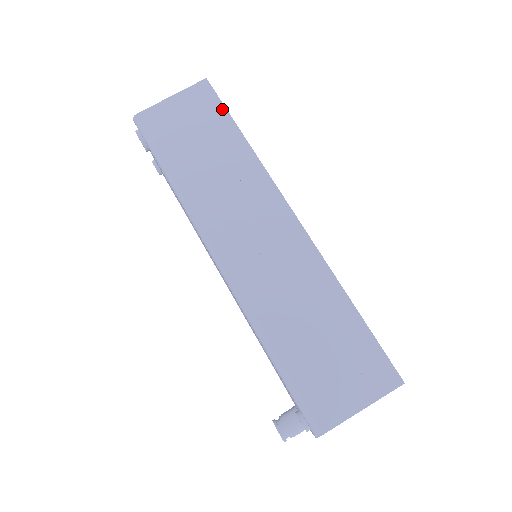
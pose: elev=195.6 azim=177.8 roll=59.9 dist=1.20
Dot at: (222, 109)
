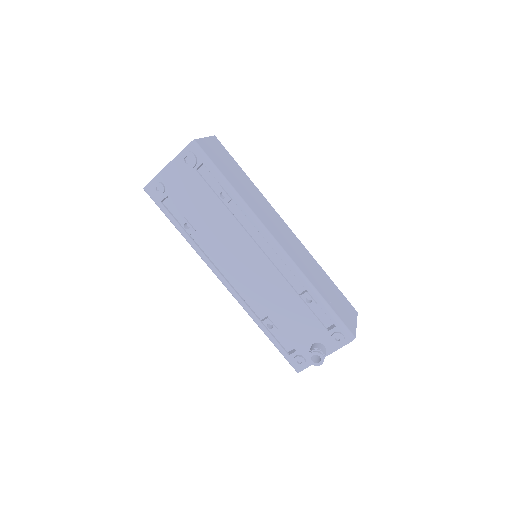
Dot at: (231, 157)
